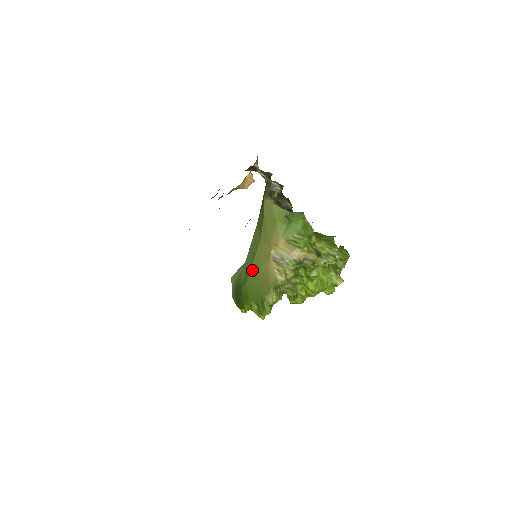
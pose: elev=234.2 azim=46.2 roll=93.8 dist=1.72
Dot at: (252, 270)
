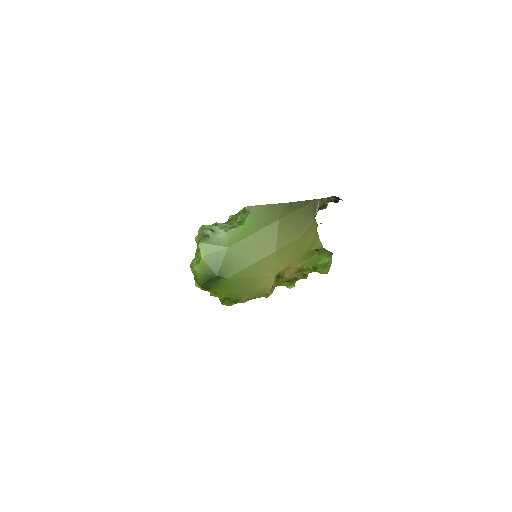
Dot at: (246, 271)
